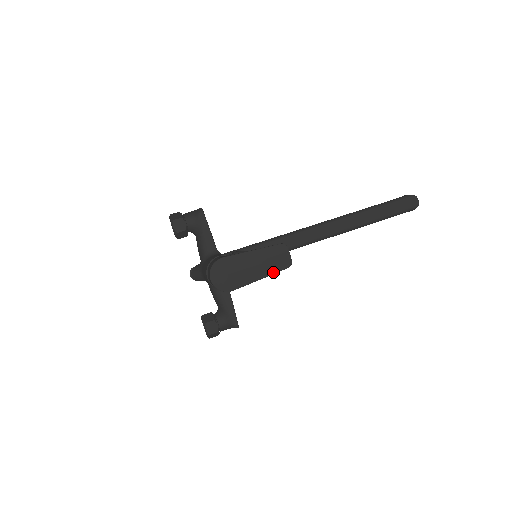
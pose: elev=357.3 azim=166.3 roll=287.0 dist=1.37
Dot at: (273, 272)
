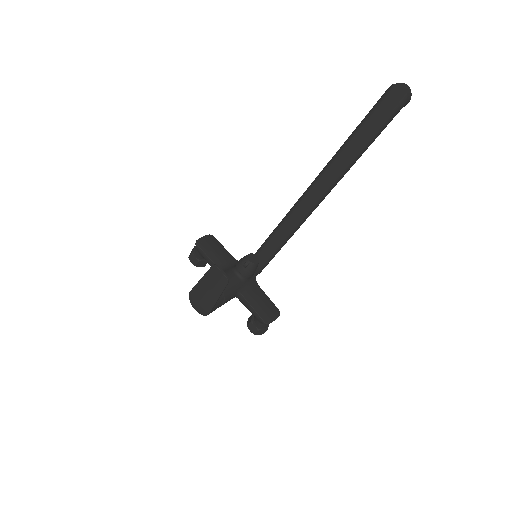
Dot at: (221, 291)
